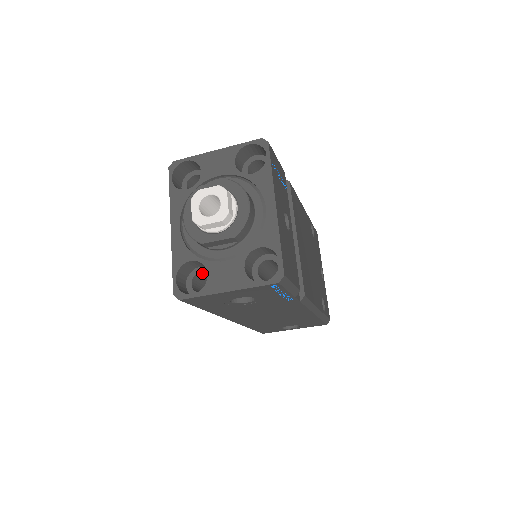
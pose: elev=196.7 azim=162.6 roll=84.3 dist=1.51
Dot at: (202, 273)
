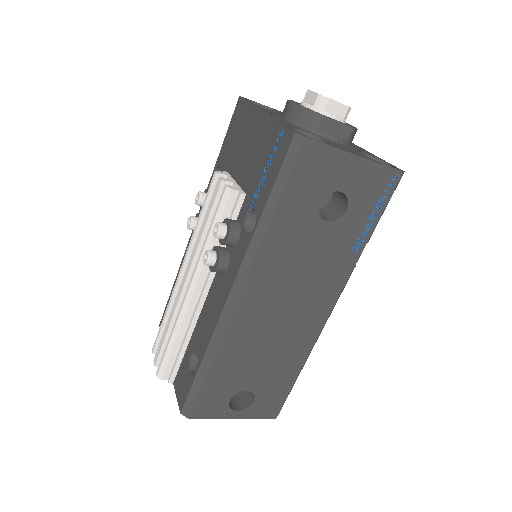
Dot at: occluded
